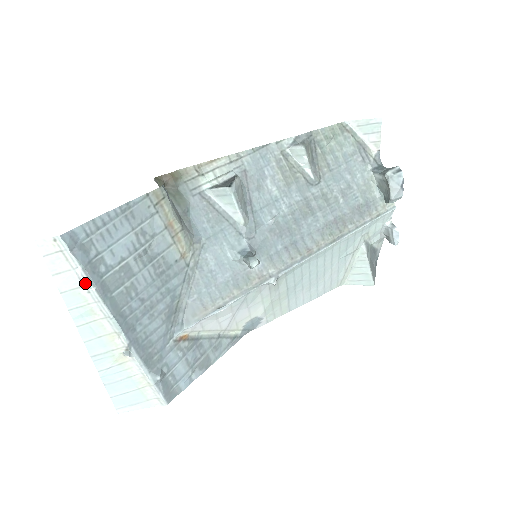
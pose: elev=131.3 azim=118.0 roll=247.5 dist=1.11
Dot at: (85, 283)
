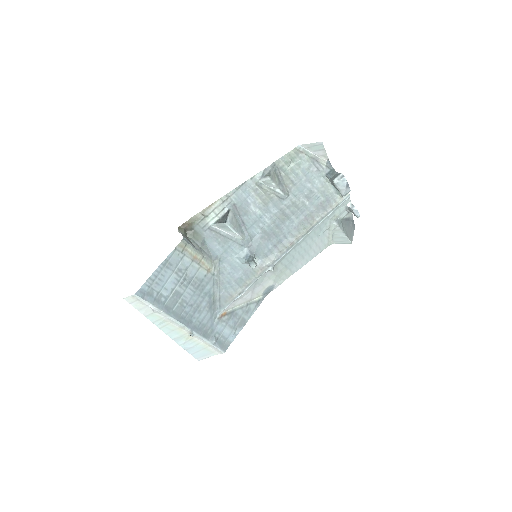
Dot at: (156, 310)
